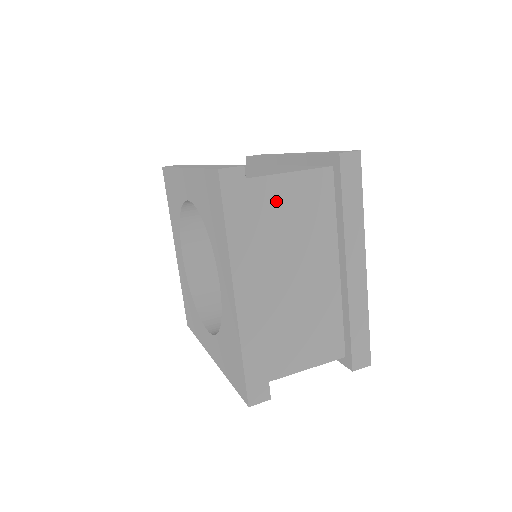
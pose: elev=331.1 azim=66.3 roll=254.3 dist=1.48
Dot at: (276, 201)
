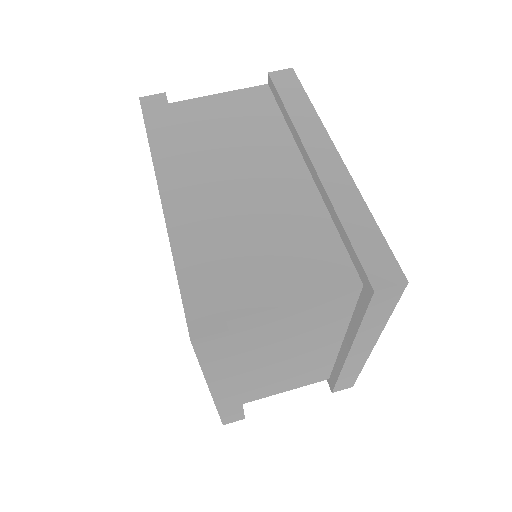
Dot at: (273, 324)
